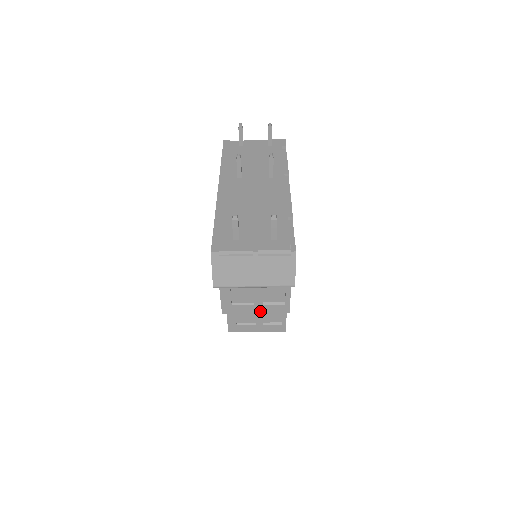
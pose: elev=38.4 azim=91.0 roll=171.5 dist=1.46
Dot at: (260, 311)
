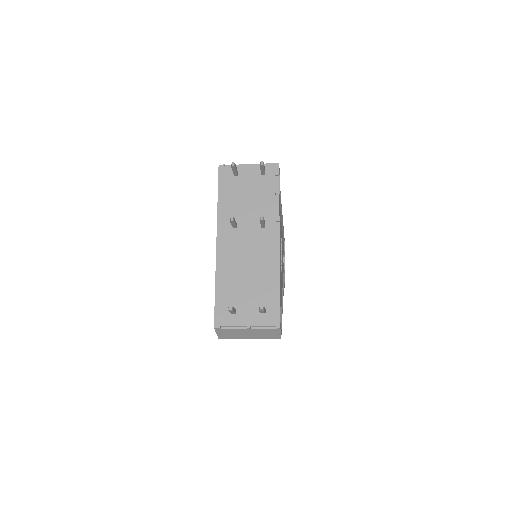
Dot at: occluded
